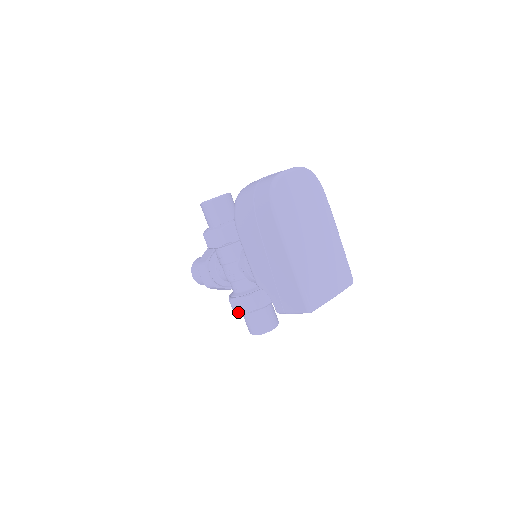
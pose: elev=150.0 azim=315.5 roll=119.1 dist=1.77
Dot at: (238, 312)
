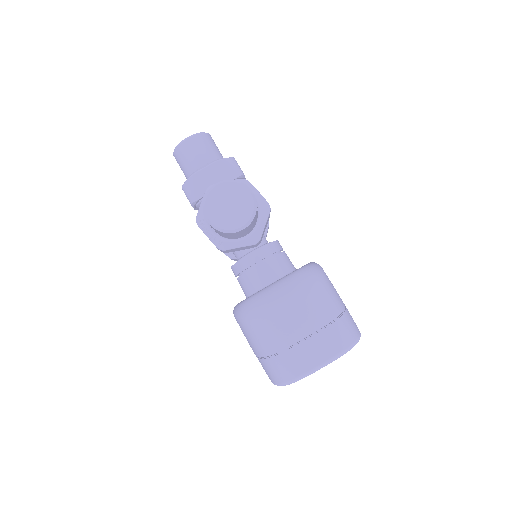
Dot at: occluded
